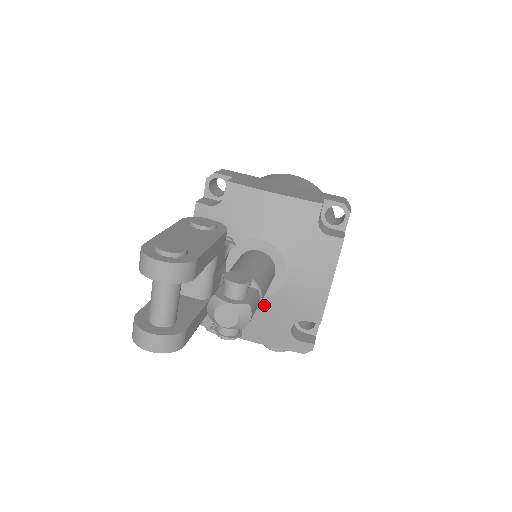
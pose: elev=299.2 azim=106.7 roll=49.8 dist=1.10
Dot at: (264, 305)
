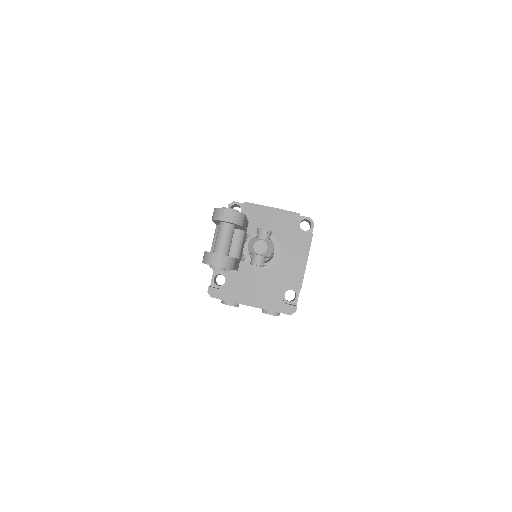
Dot at: (266, 276)
